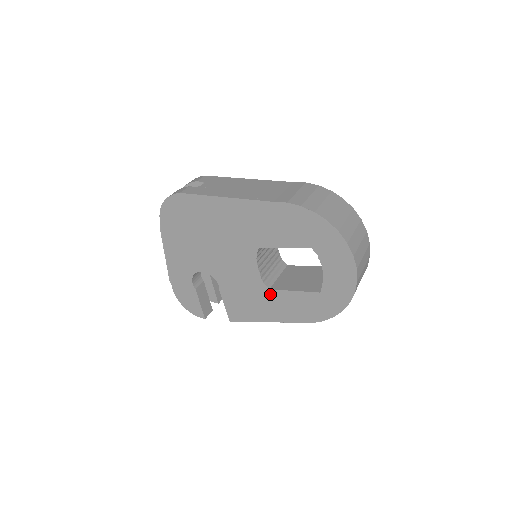
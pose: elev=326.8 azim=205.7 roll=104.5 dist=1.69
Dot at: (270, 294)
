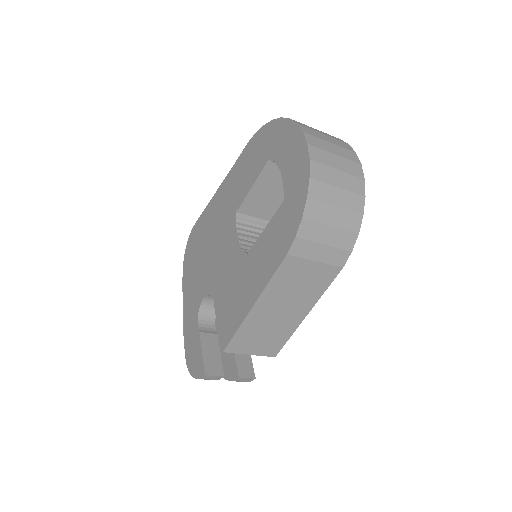
Dot at: (249, 260)
